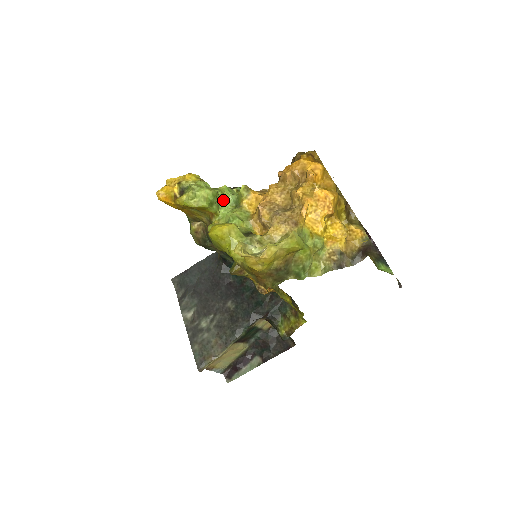
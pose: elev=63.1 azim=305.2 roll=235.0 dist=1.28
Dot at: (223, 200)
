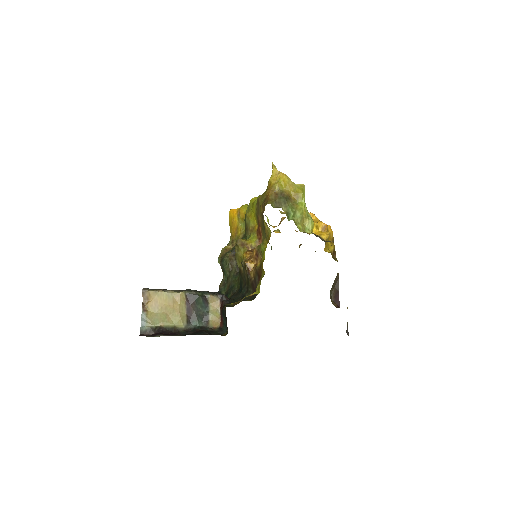
Dot at: occluded
